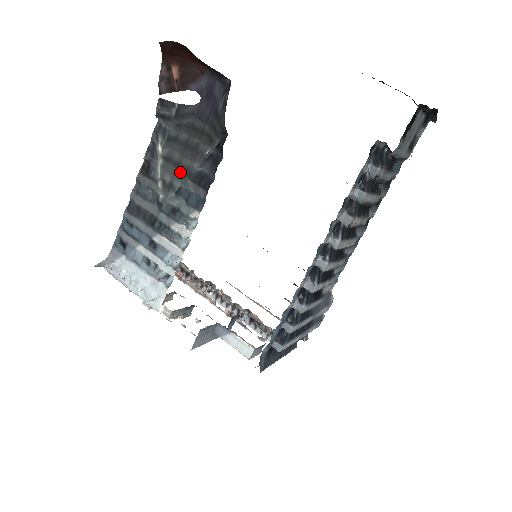
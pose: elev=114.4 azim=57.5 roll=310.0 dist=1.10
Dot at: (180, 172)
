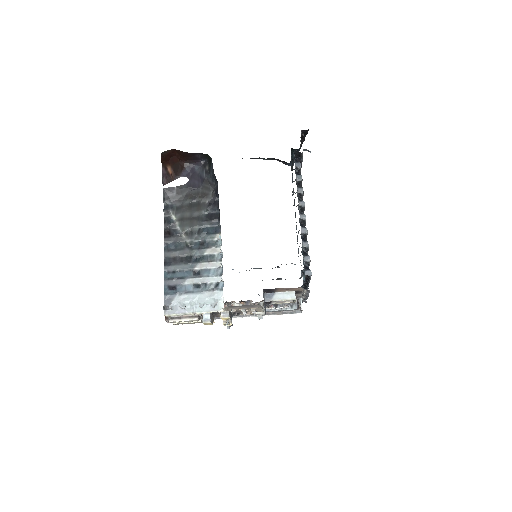
Dot at: (194, 221)
